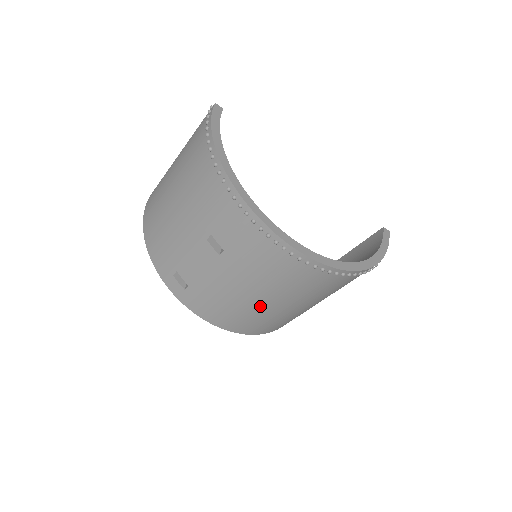
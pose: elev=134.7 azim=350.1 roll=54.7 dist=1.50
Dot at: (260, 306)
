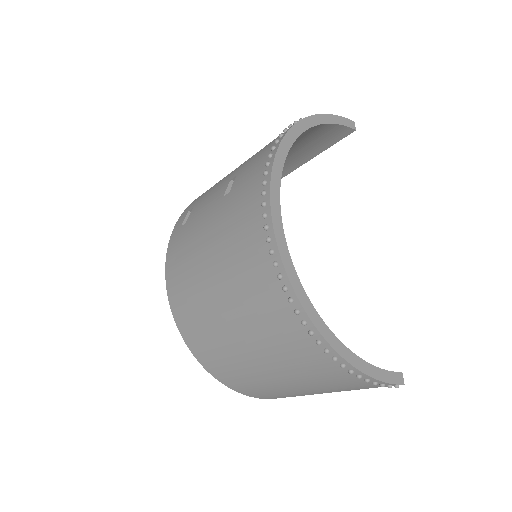
Dot at: (205, 283)
